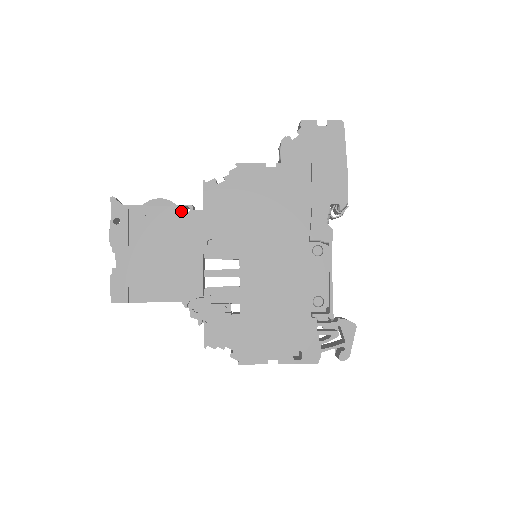
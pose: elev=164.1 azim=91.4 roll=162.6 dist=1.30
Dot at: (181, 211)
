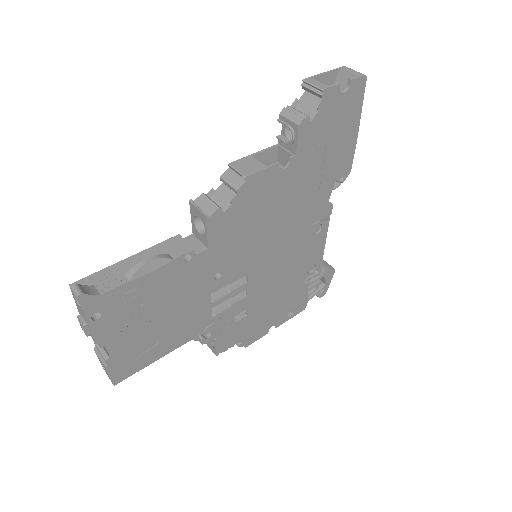
Dot at: (181, 263)
